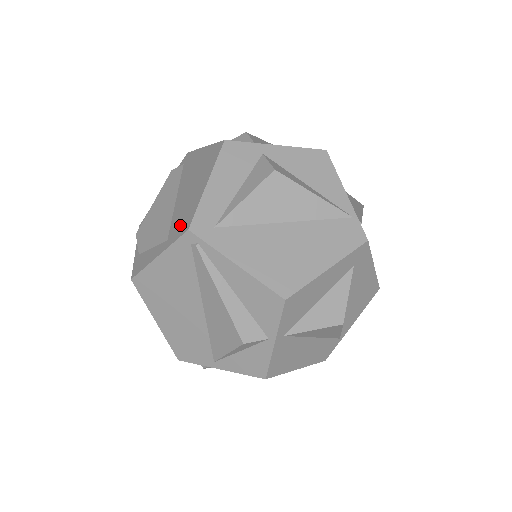
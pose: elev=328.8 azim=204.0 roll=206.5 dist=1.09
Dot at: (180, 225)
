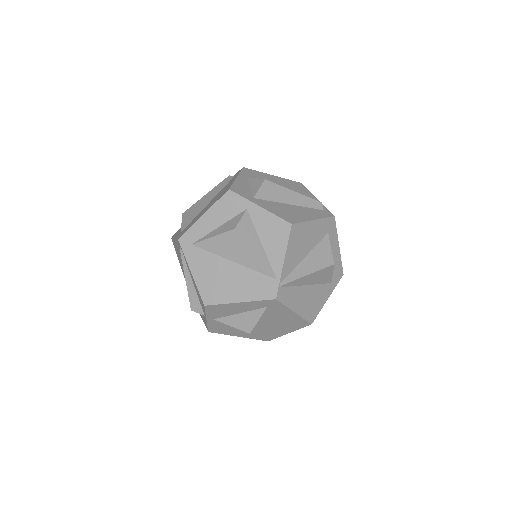
Dot at: (185, 230)
